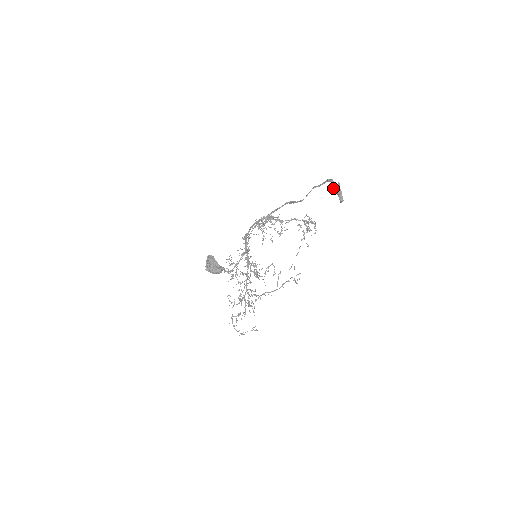
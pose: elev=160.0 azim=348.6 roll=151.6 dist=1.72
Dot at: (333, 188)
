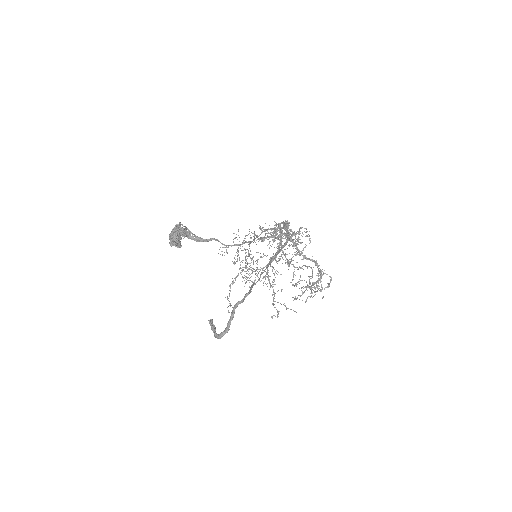
Dot at: (232, 311)
